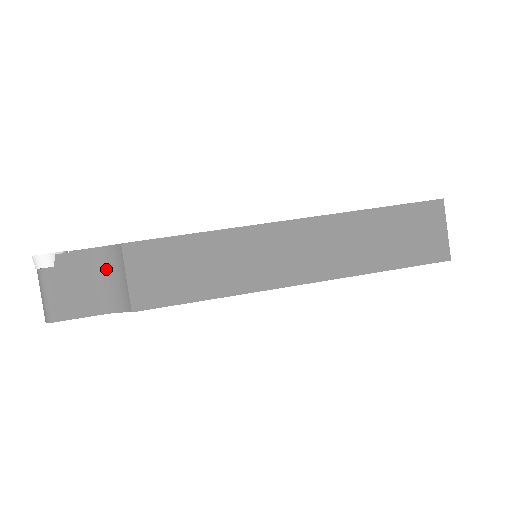
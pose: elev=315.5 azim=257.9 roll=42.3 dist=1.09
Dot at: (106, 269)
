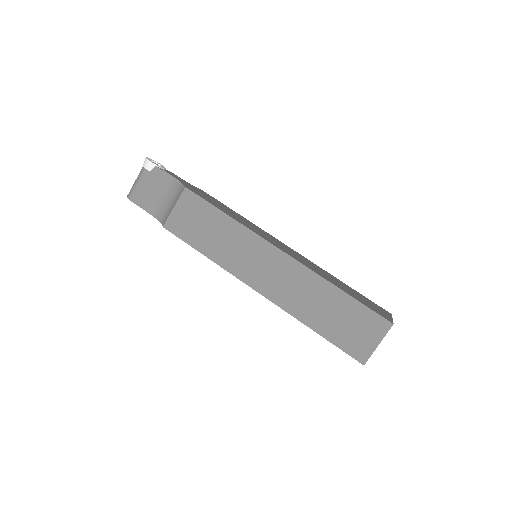
Dot at: (171, 194)
